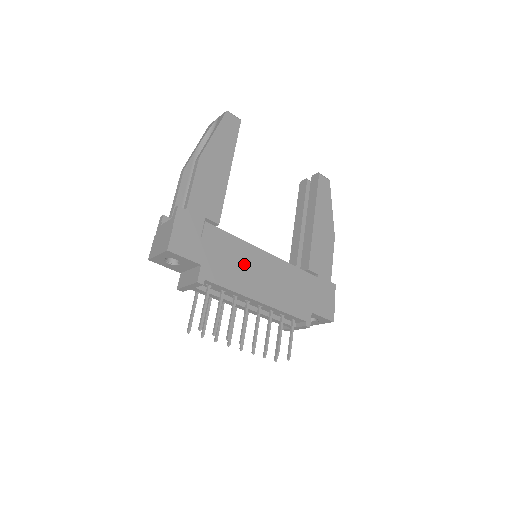
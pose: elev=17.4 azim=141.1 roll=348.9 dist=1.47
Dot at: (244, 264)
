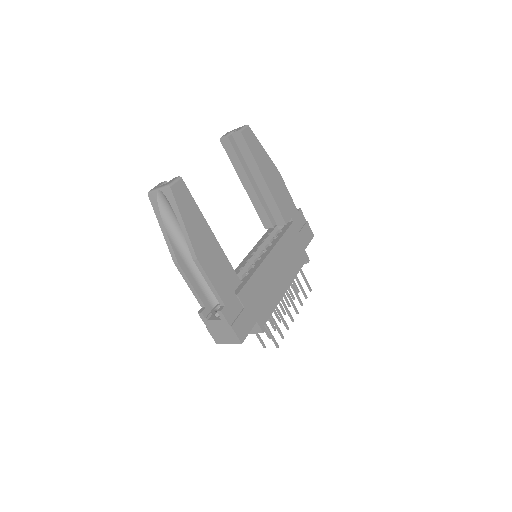
Dot at: (267, 283)
